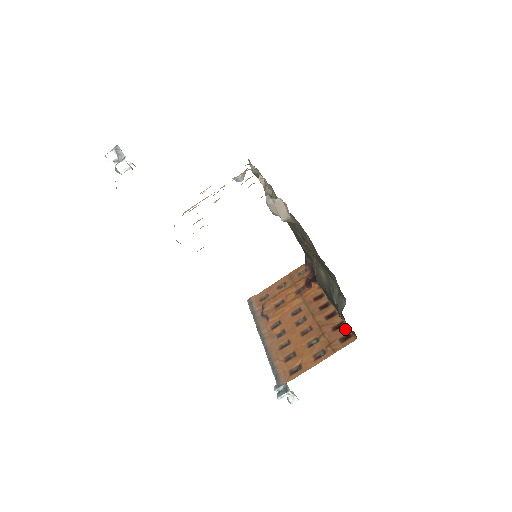
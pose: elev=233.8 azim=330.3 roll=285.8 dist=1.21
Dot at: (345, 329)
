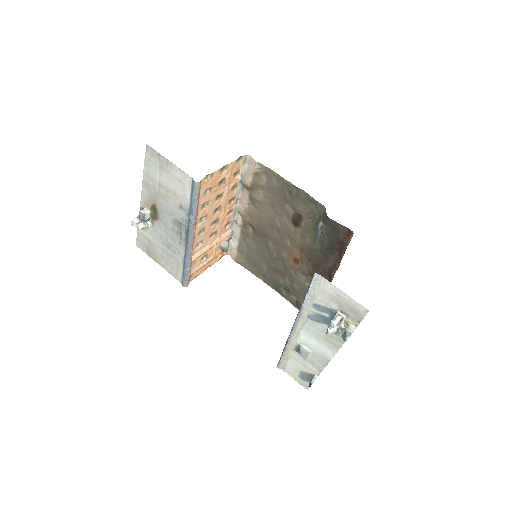
Dot at: (346, 248)
